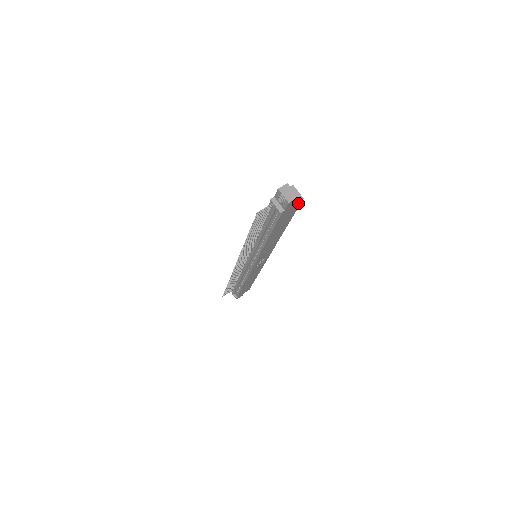
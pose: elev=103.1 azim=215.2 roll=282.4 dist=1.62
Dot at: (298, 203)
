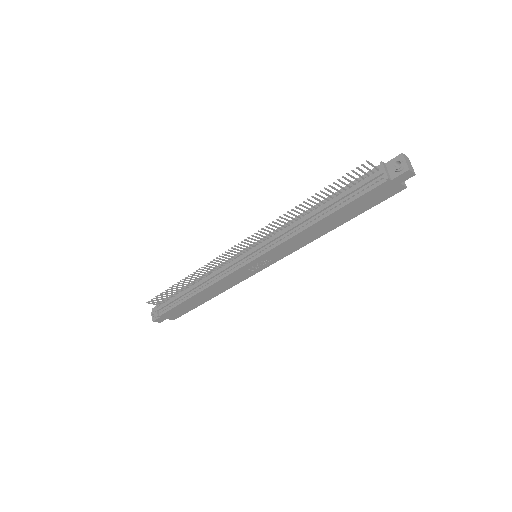
Dot at: (398, 189)
